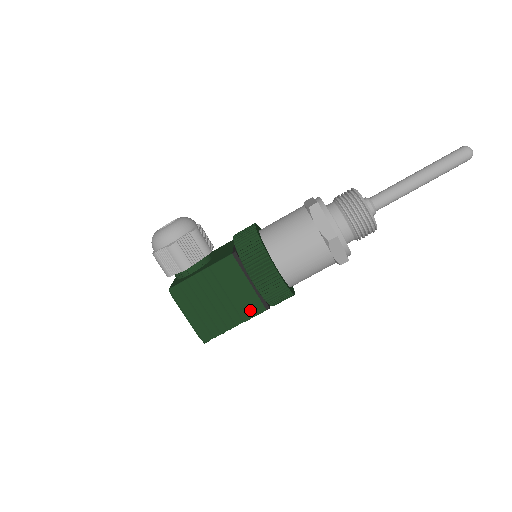
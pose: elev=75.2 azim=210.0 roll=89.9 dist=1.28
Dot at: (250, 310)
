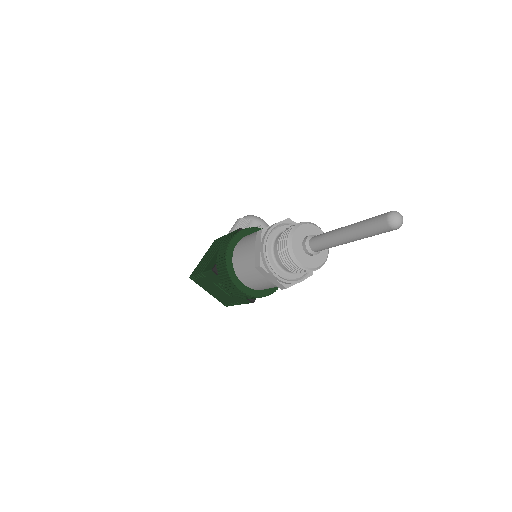
Dot at: (210, 266)
